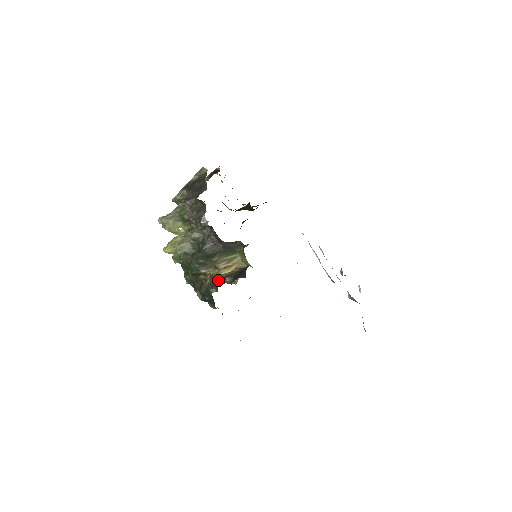
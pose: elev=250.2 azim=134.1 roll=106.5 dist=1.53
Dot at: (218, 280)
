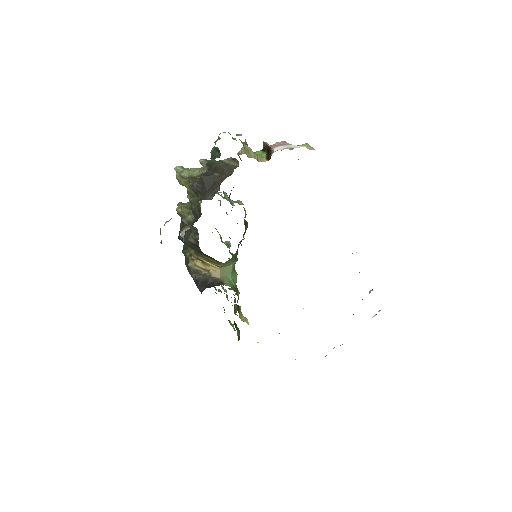
Dot at: (188, 267)
